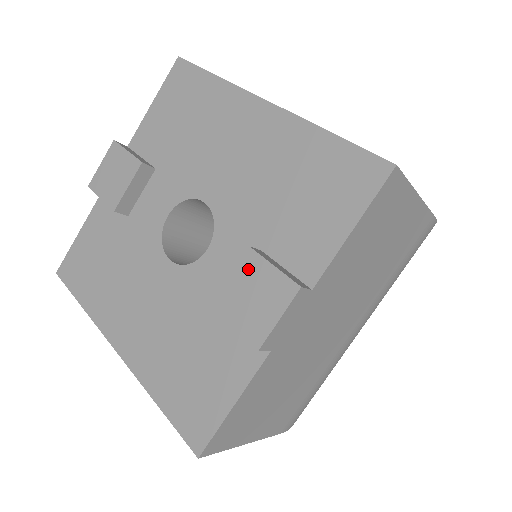
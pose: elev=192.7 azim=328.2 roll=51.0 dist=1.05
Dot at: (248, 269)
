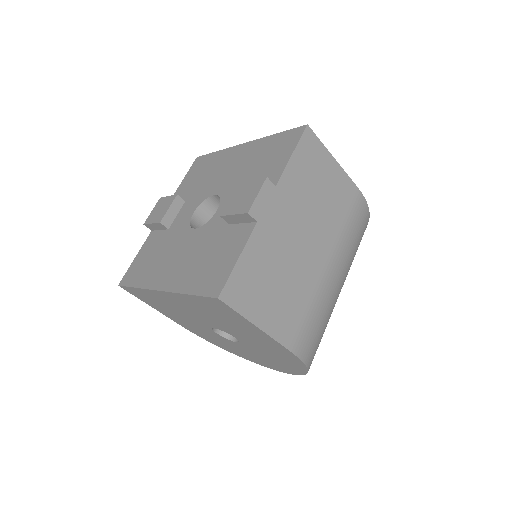
Dot at: (239, 190)
